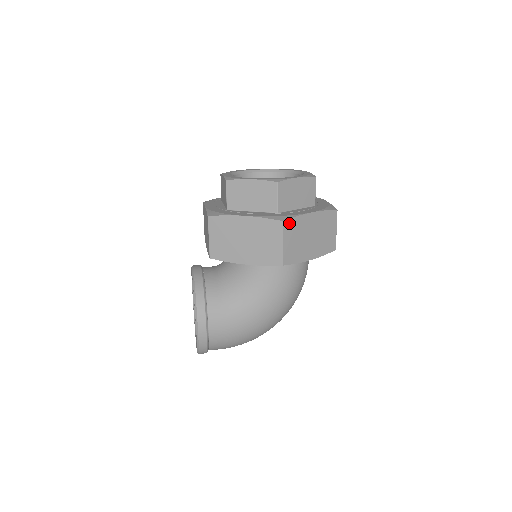
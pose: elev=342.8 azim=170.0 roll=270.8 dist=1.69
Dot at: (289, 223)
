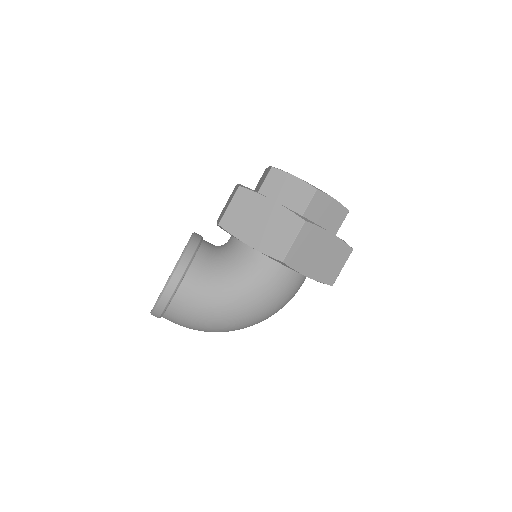
Dot at: (309, 227)
